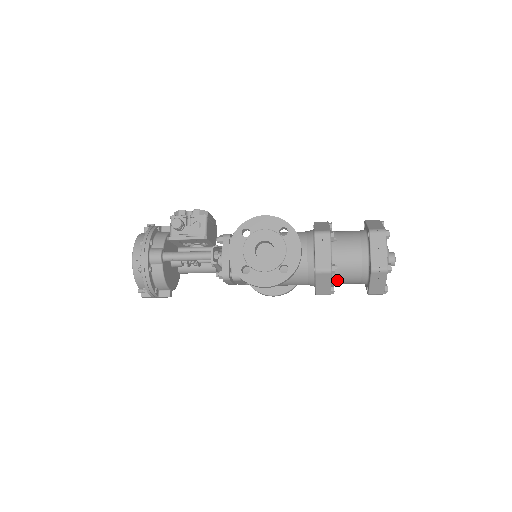
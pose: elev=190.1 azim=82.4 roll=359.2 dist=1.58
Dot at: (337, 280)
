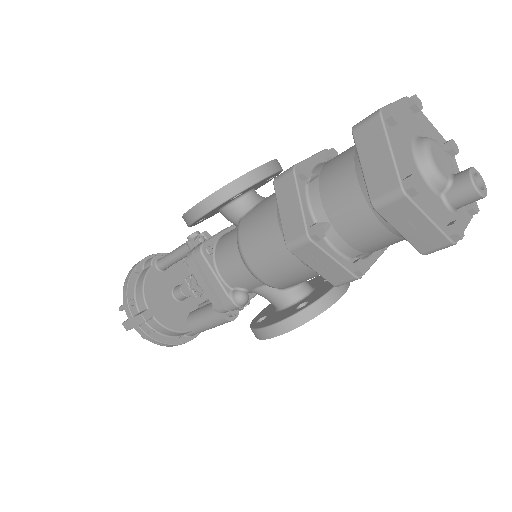
Dot at: (321, 205)
